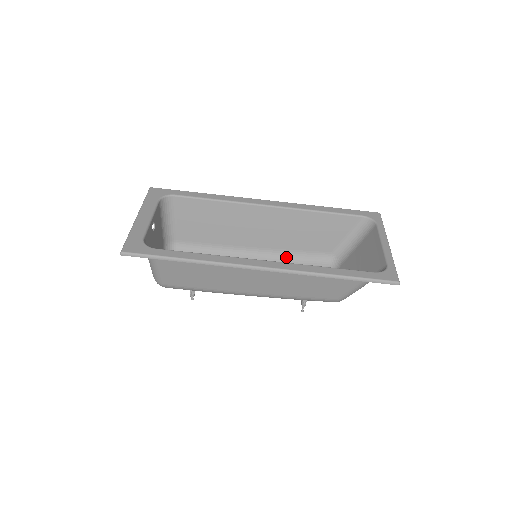
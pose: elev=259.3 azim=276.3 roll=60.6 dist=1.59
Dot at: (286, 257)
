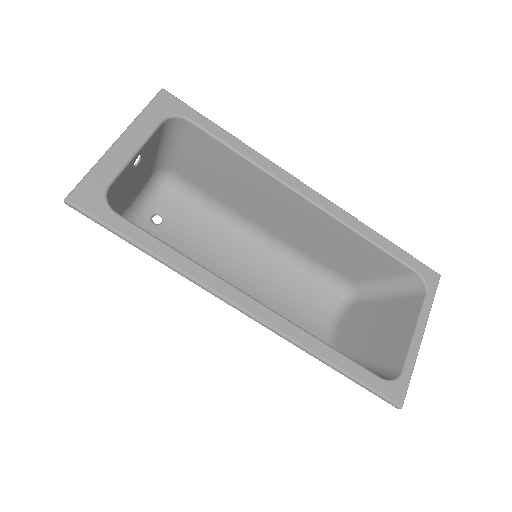
Dot at: (297, 258)
